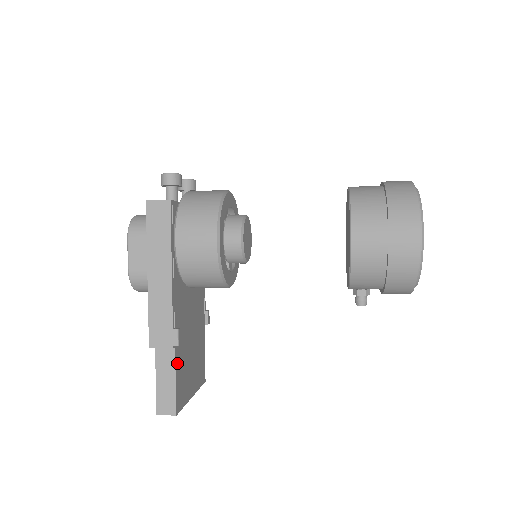
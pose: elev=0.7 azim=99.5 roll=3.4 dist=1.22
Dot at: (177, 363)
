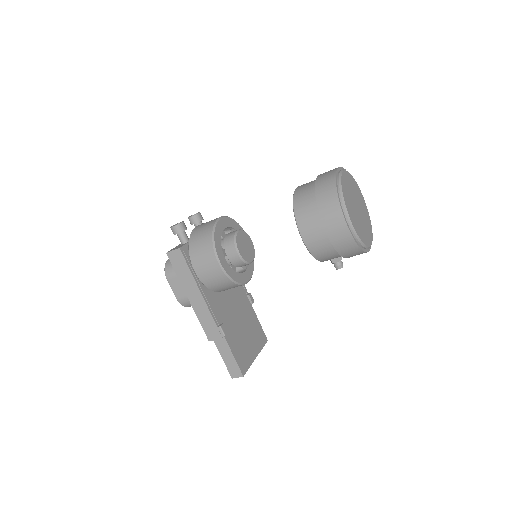
Dot at: (231, 345)
